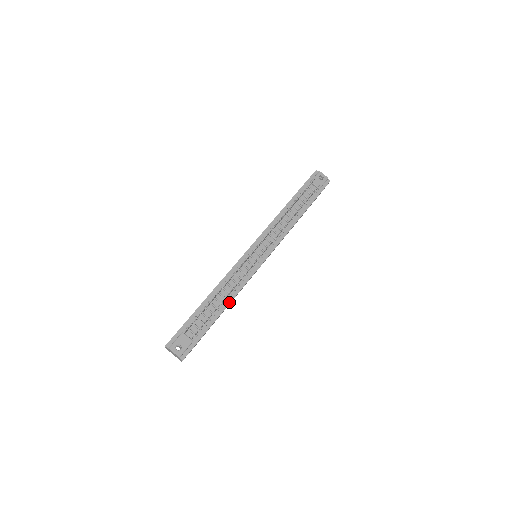
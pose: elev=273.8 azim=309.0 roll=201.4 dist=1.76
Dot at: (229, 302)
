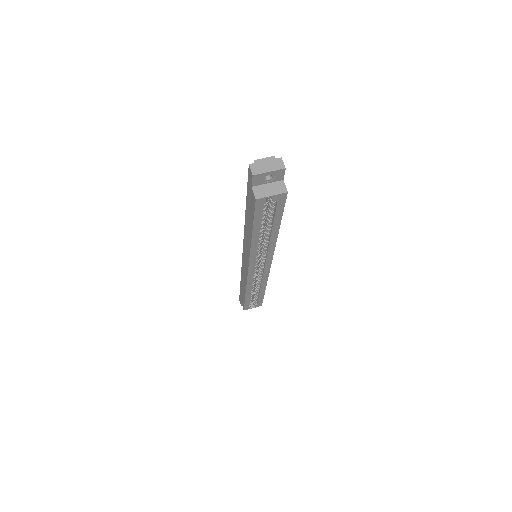
Dot at: occluded
